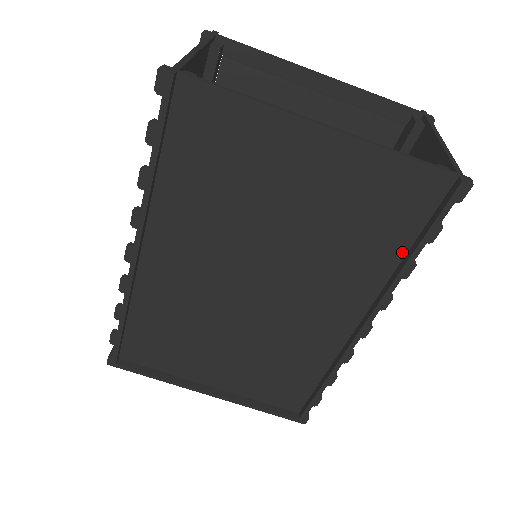
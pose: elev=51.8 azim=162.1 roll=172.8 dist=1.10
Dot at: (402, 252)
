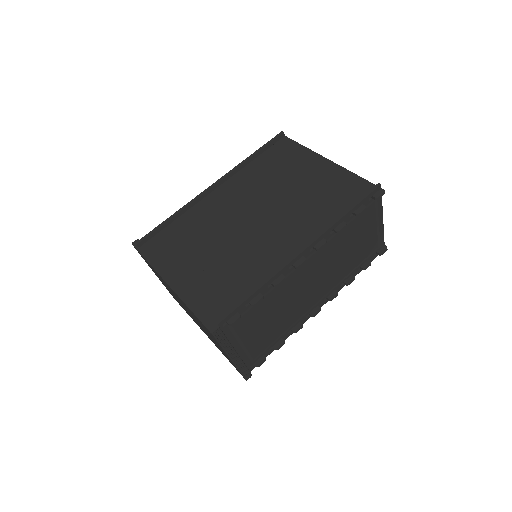
Dot at: occluded
